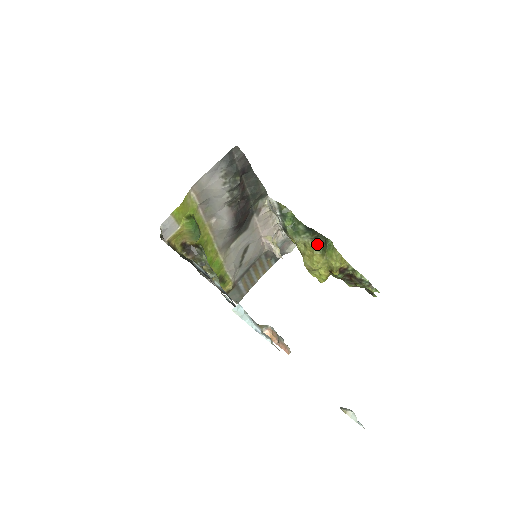
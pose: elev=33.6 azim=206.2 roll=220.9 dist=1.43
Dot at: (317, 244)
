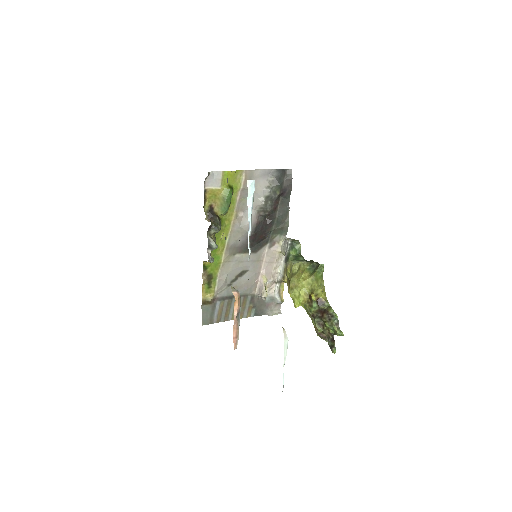
Dot at: (311, 266)
